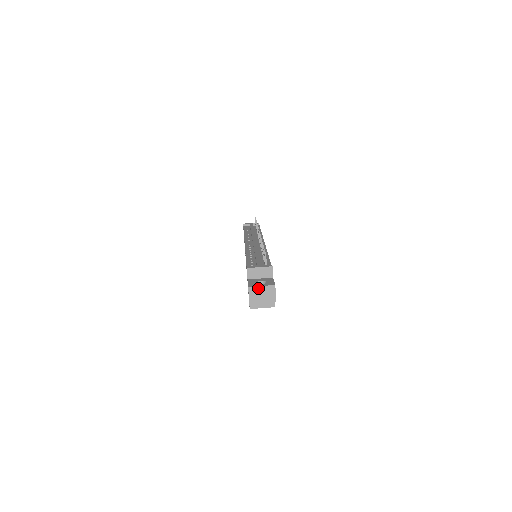
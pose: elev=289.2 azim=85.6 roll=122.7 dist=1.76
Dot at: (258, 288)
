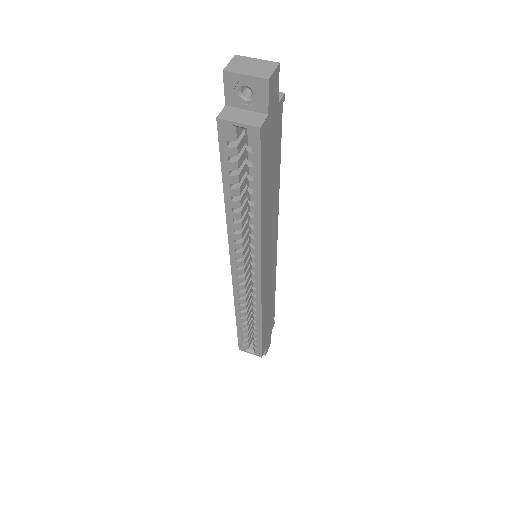
Dot at: (250, 59)
